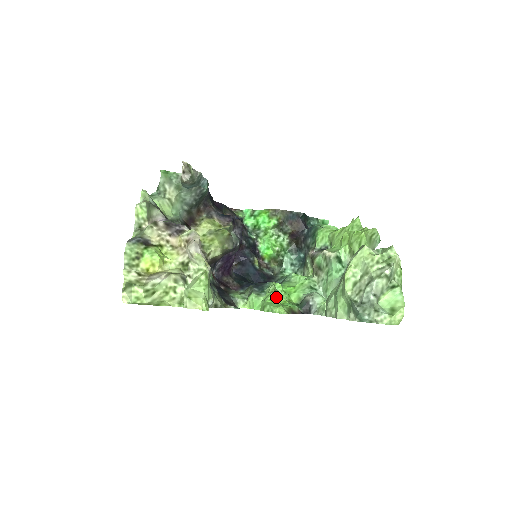
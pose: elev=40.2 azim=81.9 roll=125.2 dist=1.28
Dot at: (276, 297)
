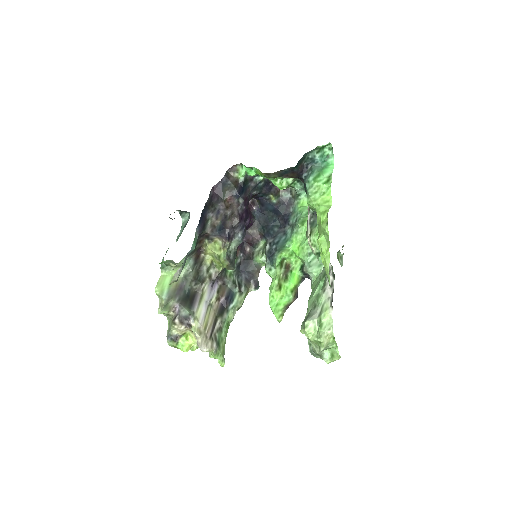
Dot at: (276, 293)
